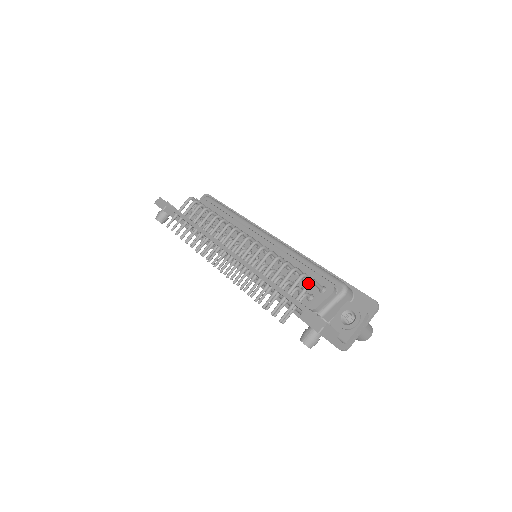
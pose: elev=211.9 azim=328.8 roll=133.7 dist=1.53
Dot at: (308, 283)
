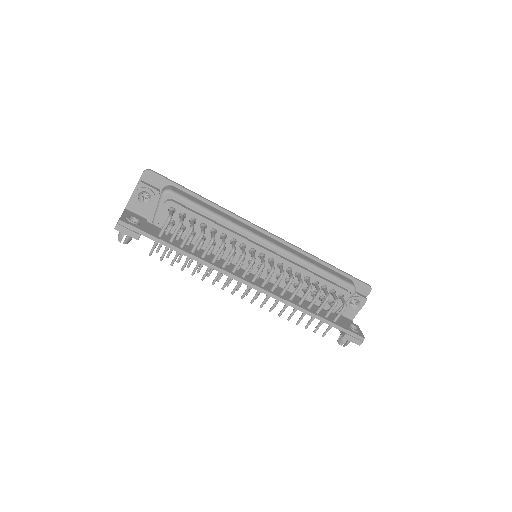
Dot at: (344, 310)
